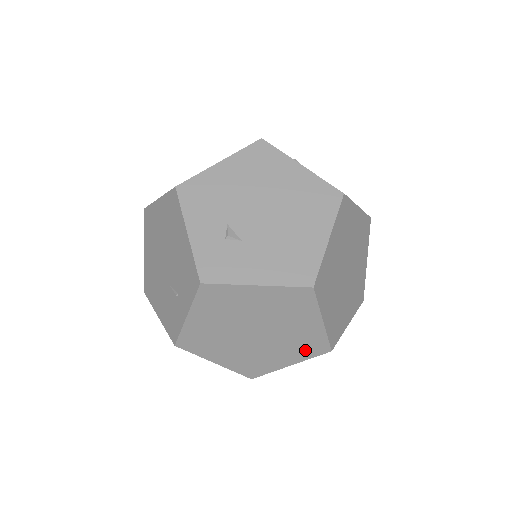
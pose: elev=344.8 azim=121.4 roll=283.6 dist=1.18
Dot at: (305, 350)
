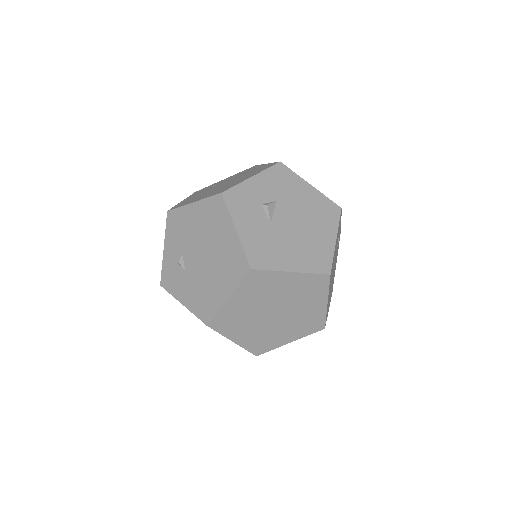
Dot at: occluded
